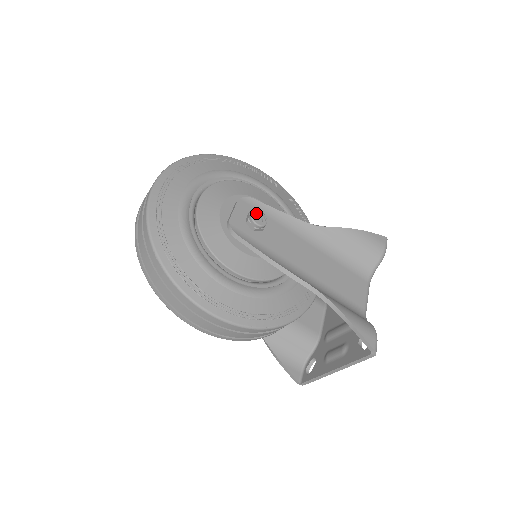
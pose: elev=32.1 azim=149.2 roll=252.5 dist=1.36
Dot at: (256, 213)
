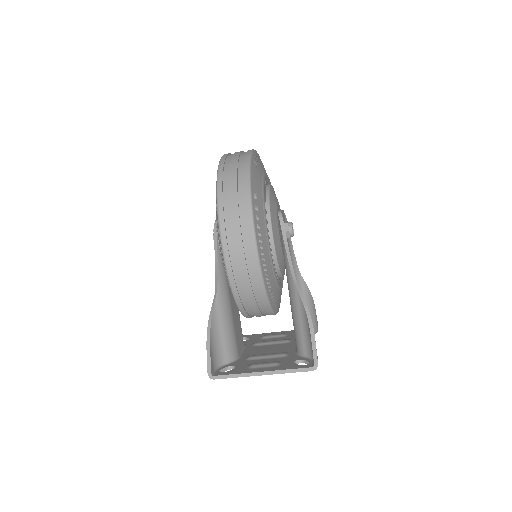
Dot at: (292, 225)
